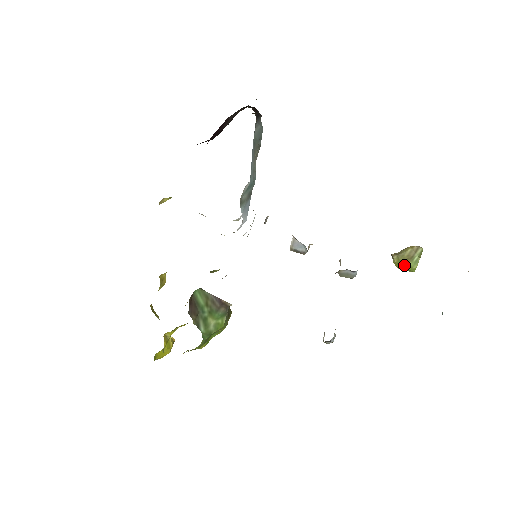
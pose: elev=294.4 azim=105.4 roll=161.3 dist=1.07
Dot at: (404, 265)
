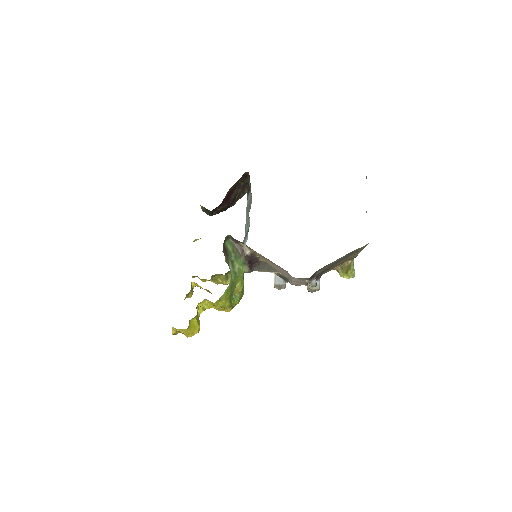
Dot at: (347, 273)
